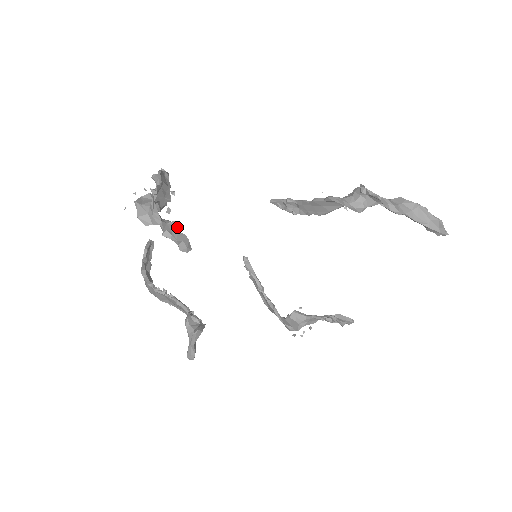
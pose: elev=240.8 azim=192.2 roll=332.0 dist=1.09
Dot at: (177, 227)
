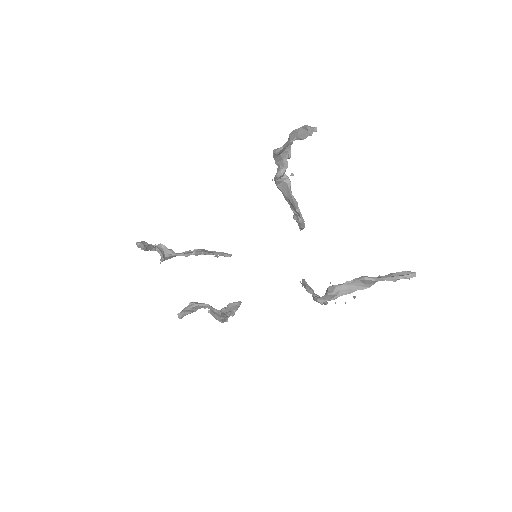
Dot at: (151, 244)
